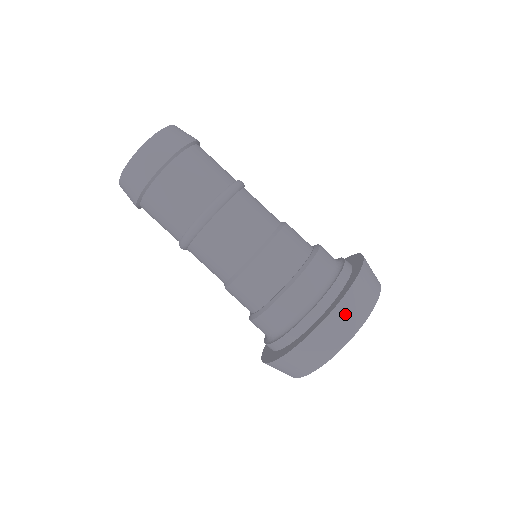
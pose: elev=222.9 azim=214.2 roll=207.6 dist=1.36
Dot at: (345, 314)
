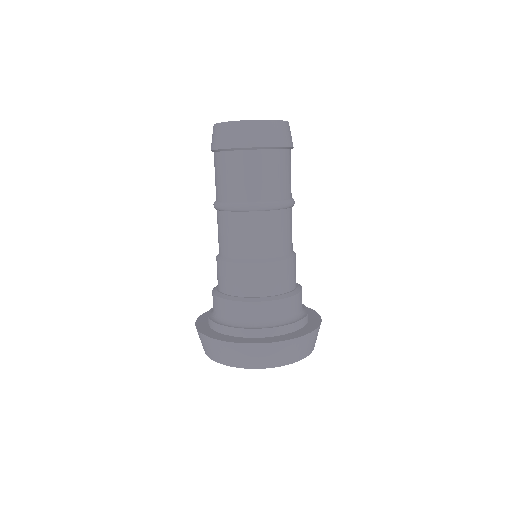
Dot at: (309, 341)
